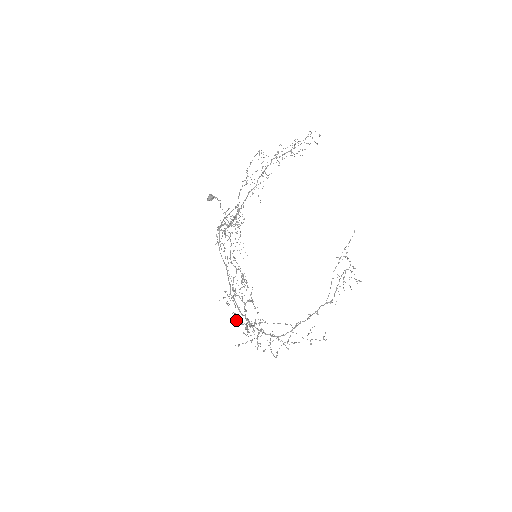
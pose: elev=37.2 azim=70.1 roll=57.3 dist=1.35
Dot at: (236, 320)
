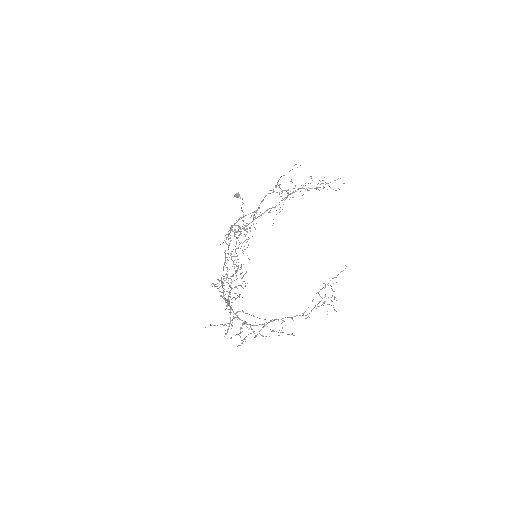
Dot at: (220, 295)
